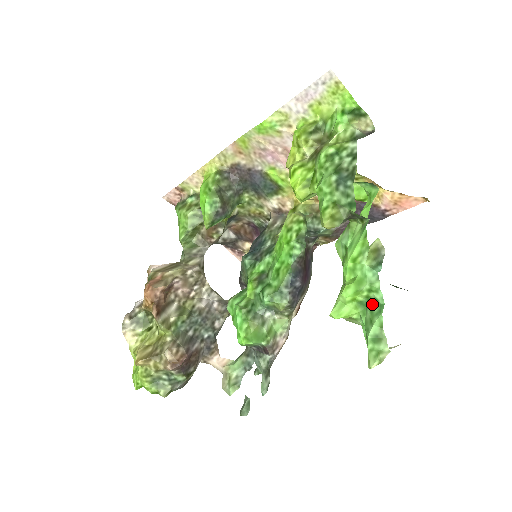
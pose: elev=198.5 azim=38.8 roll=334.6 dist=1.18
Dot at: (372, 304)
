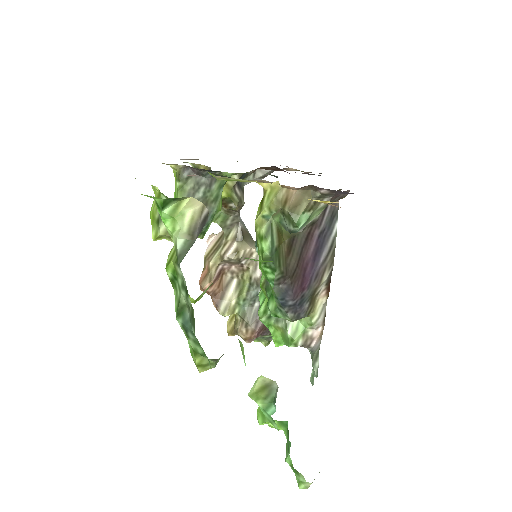
Dot at: (288, 431)
